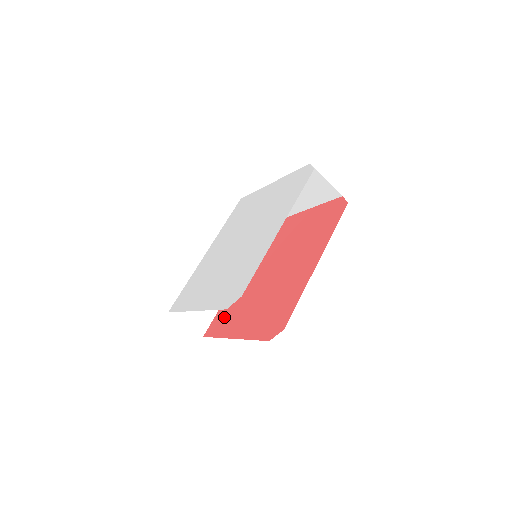
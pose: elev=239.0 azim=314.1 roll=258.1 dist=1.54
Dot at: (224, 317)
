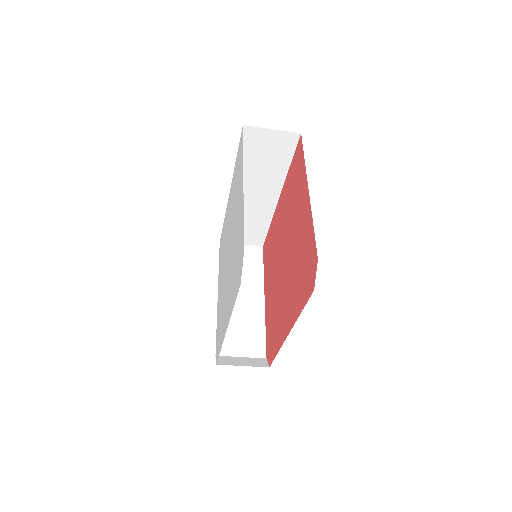
Dot at: (268, 251)
